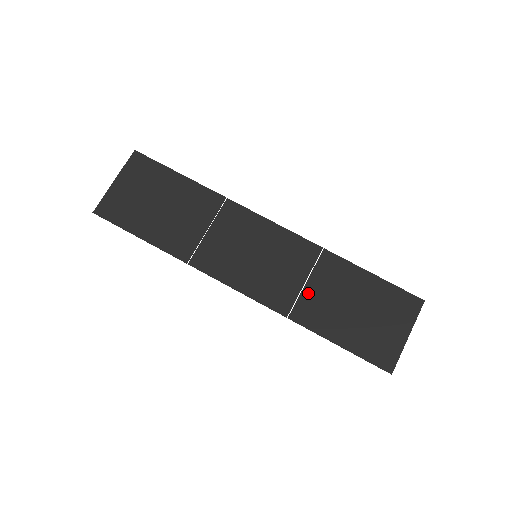
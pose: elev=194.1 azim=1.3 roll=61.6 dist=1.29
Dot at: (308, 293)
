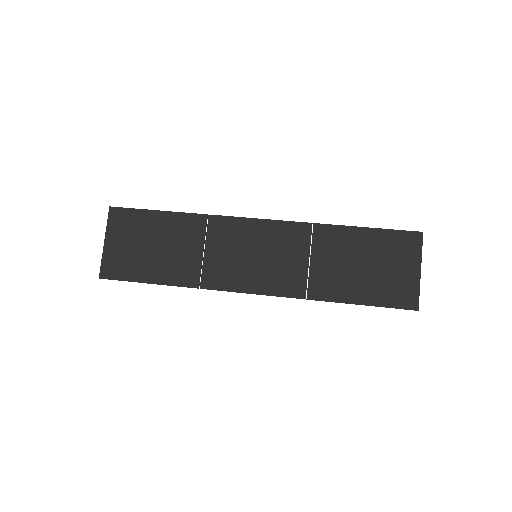
Dot at: (315, 270)
